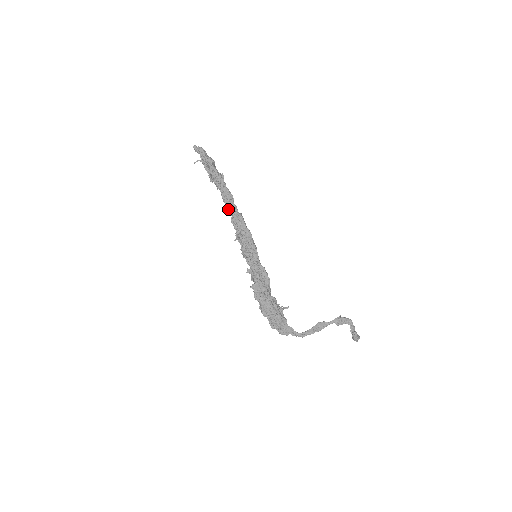
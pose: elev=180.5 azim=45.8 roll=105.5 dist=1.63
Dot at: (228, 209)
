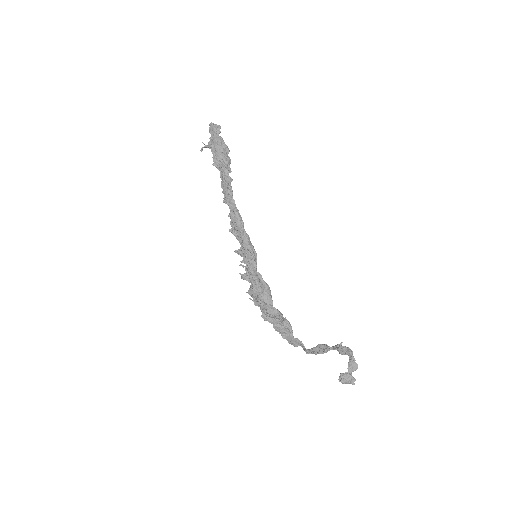
Dot at: (226, 203)
